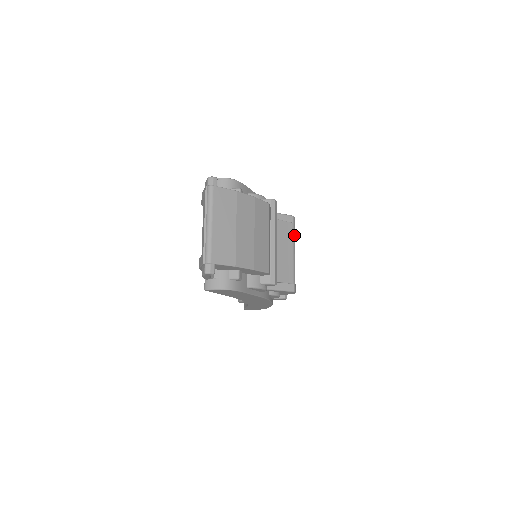
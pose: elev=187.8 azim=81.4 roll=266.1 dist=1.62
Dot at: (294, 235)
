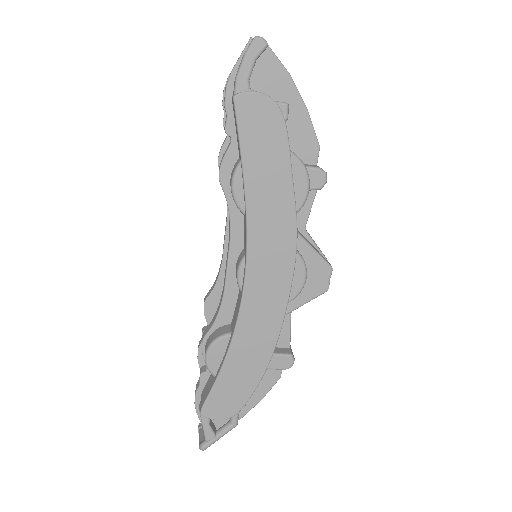
Dot at: occluded
